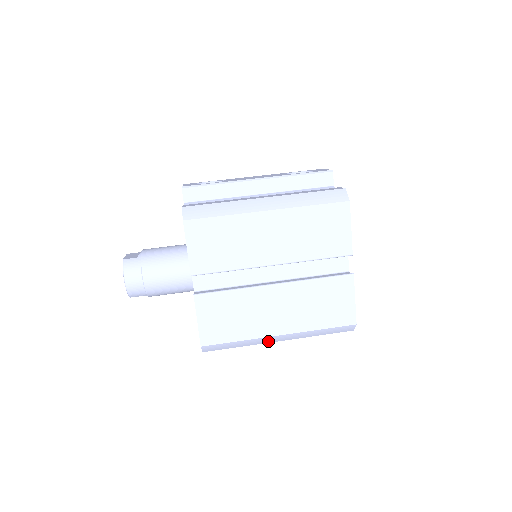
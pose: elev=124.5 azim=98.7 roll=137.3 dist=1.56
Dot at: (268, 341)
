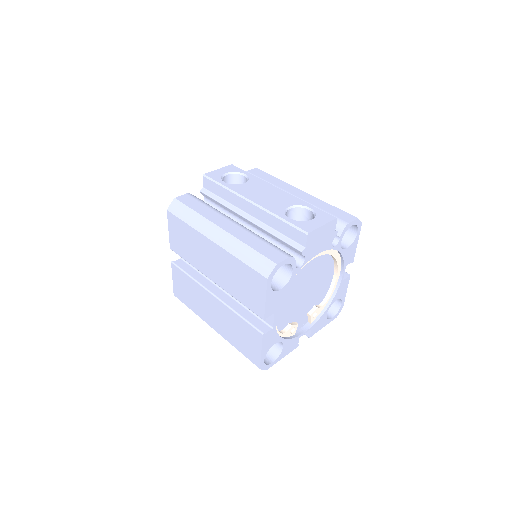
Dot at: occluded
